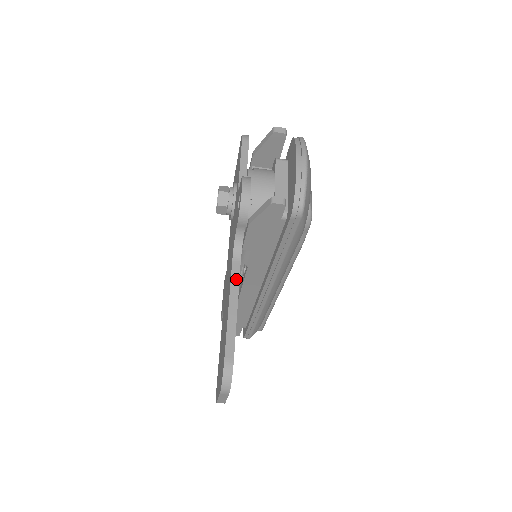
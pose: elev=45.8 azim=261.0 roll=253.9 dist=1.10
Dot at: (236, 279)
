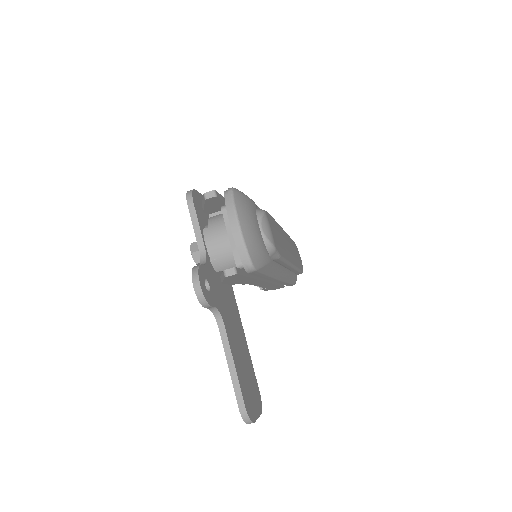
Dot at: (226, 342)
